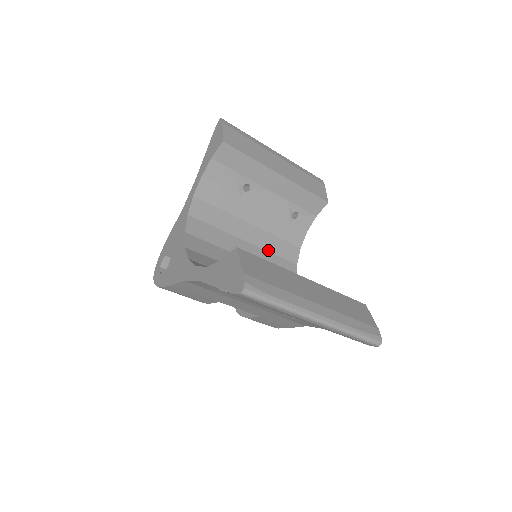
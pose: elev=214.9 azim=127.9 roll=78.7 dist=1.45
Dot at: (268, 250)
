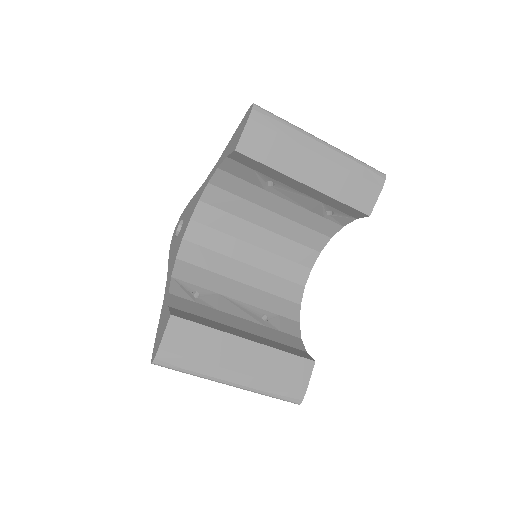
Dot at: (288, 237)
